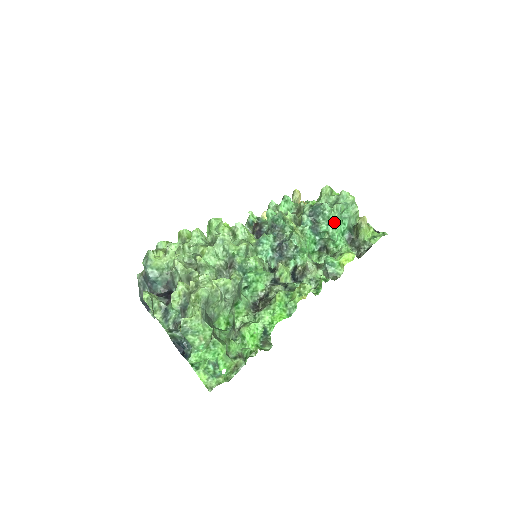
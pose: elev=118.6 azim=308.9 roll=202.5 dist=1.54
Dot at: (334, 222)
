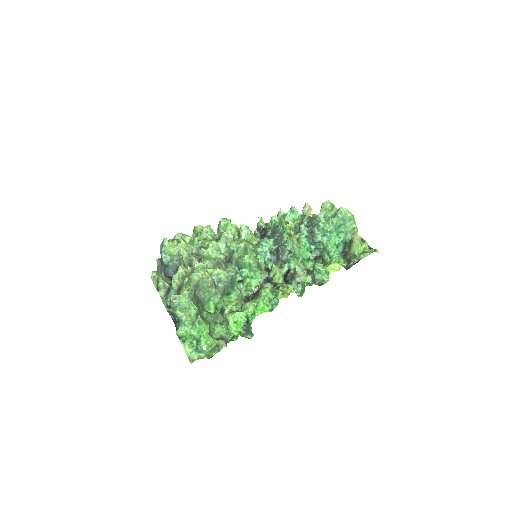
Dot at: (329, 234)
